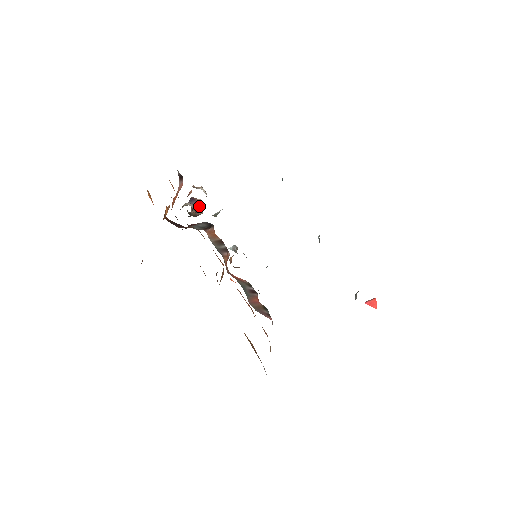
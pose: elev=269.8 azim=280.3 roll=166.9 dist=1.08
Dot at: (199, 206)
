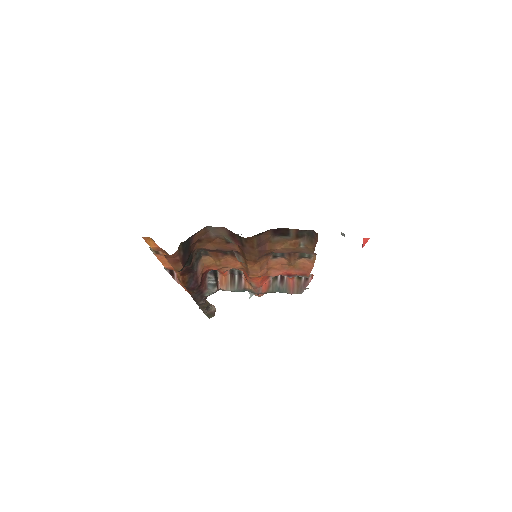
Dot at: occluded
